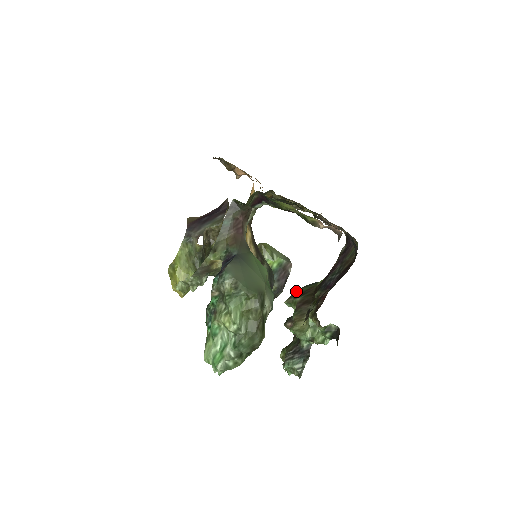
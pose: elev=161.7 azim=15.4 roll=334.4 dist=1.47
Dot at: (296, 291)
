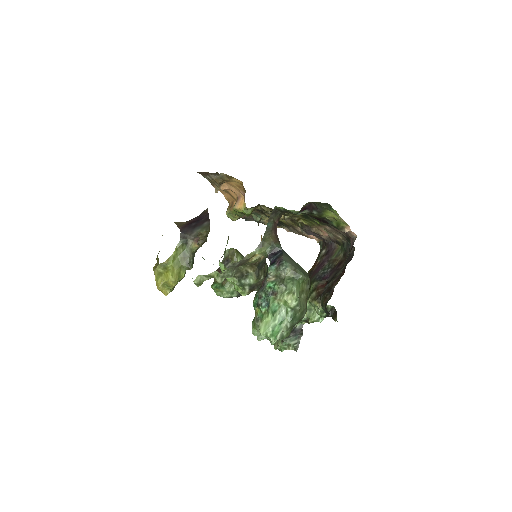
Dot at: occluded
